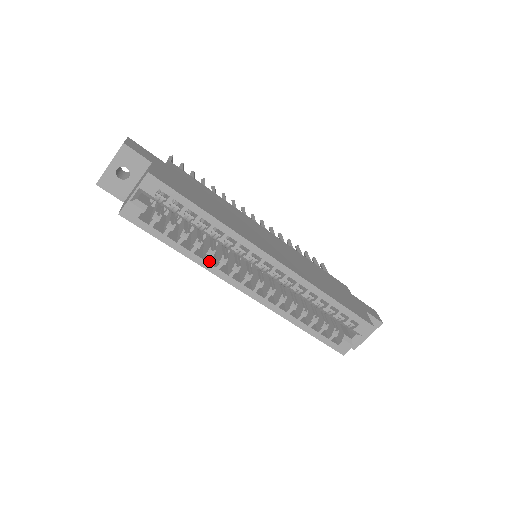
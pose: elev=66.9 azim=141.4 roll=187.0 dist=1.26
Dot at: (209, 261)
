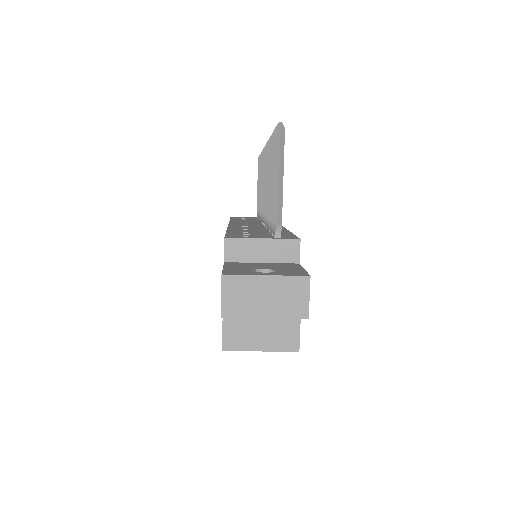
Dot at: occluded
